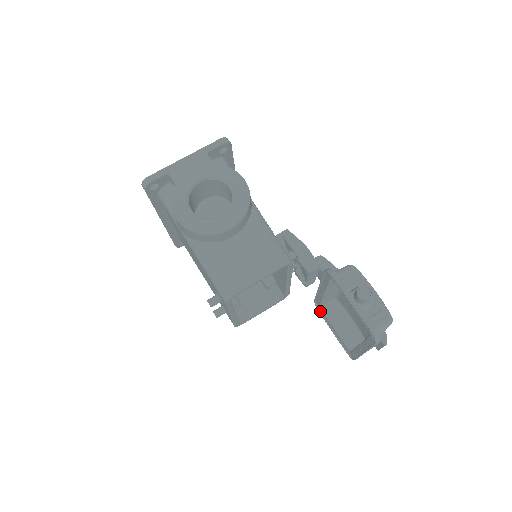
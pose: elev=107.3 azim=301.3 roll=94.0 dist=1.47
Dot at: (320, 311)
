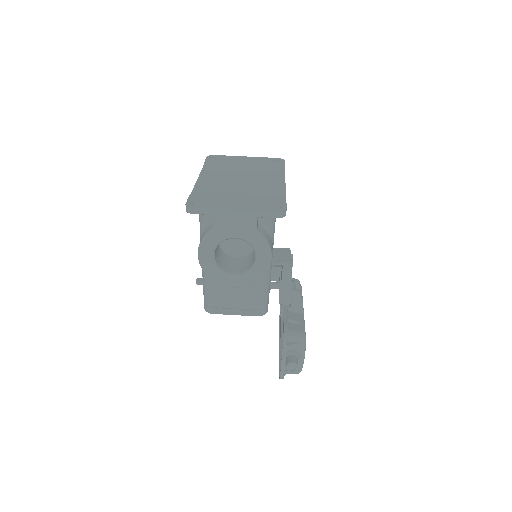
Dot at: occluded
